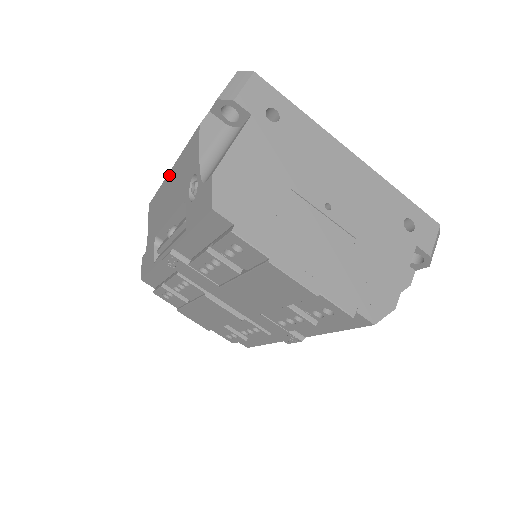
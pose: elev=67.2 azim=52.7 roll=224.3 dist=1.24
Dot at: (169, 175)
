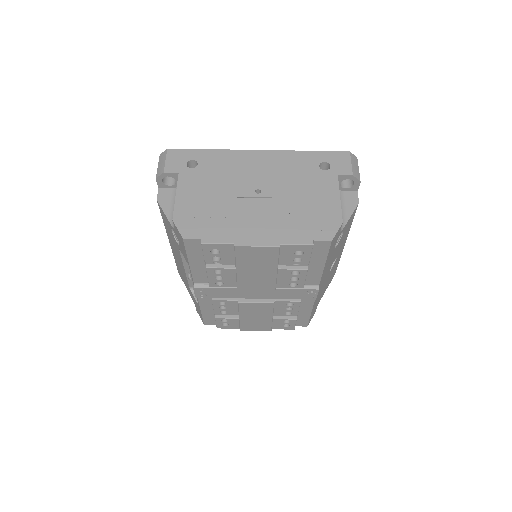
Dot at: (170, 243)
